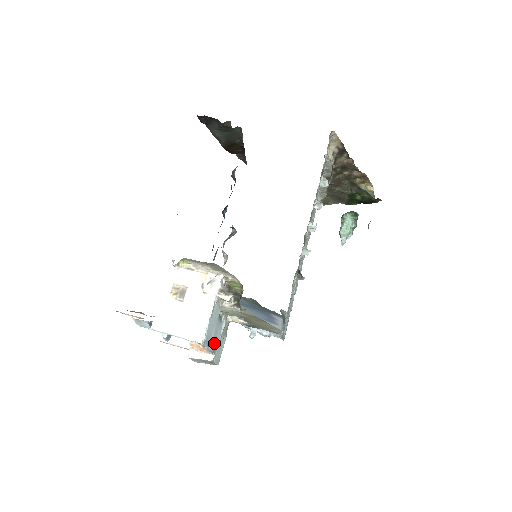
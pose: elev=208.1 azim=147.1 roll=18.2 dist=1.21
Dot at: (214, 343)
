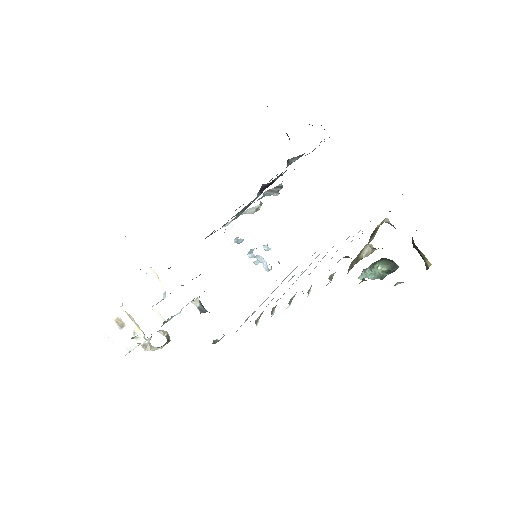
Dot at: occluded
